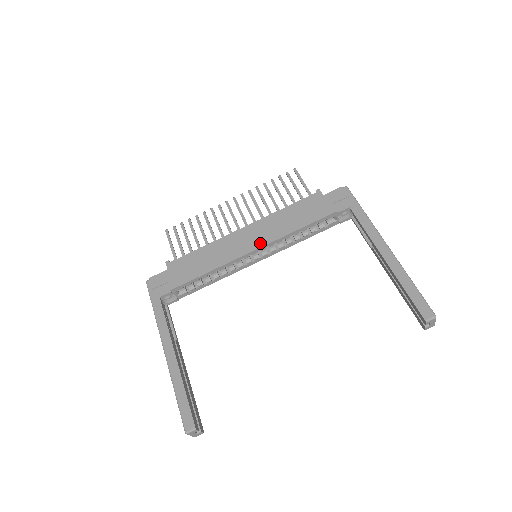
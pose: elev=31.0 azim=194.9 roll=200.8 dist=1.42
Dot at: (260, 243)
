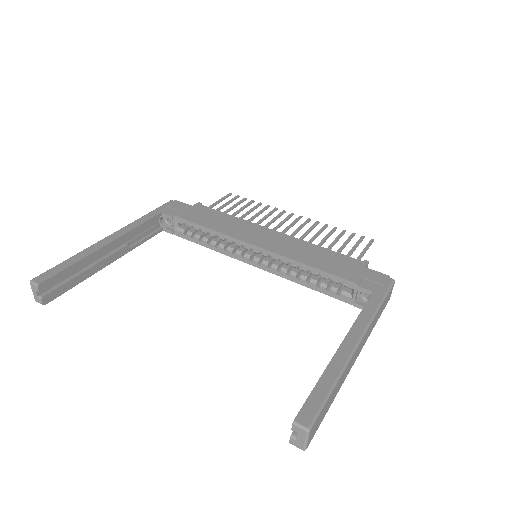
Dot at: (269, 247)
